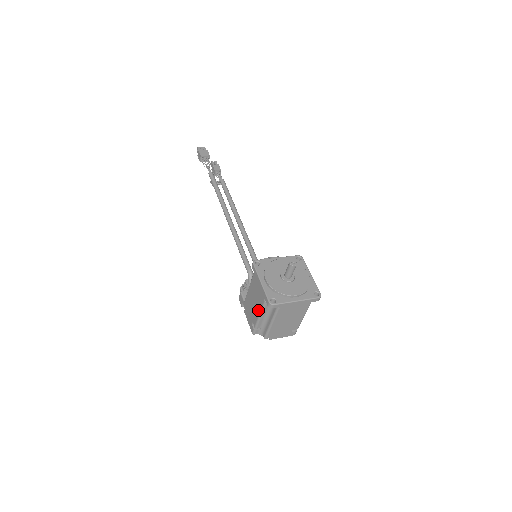
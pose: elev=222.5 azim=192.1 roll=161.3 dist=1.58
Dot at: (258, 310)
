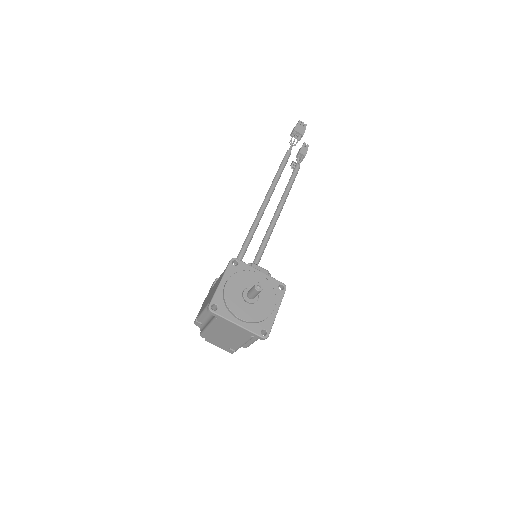
Dot at: (205, 305)
